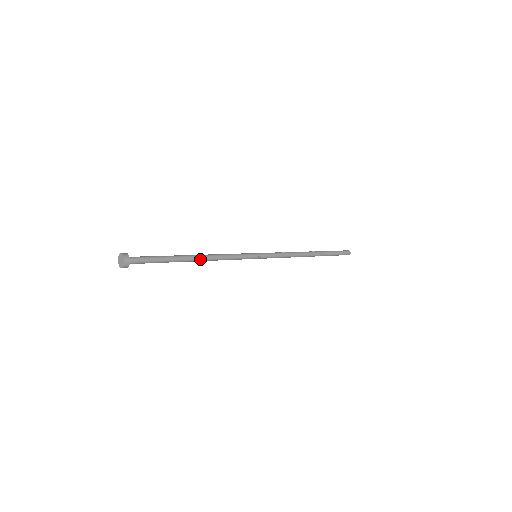
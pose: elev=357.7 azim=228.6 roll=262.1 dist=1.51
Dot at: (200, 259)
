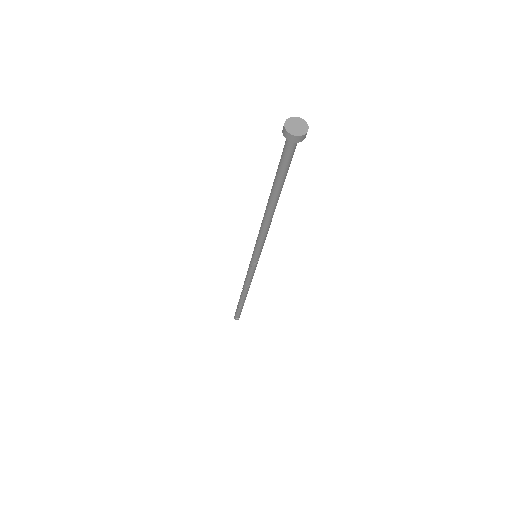
Dot at: (274, 210)
